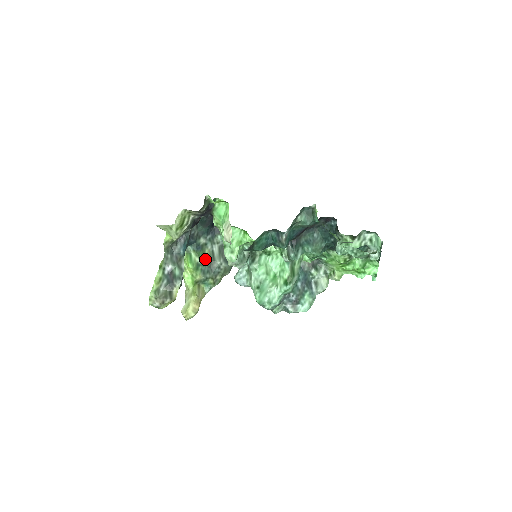
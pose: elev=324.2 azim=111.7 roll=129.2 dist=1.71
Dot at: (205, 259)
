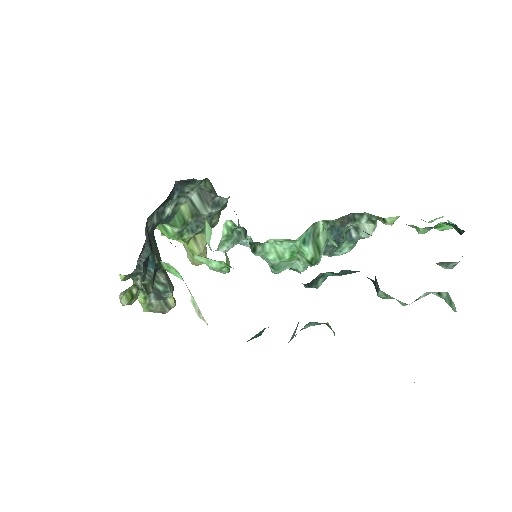
Dot at: (186, 219)
